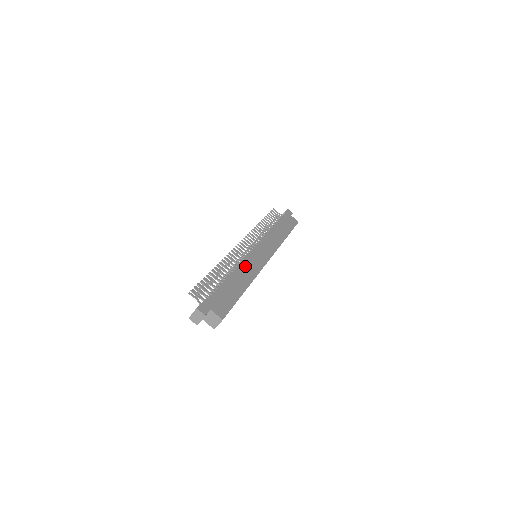
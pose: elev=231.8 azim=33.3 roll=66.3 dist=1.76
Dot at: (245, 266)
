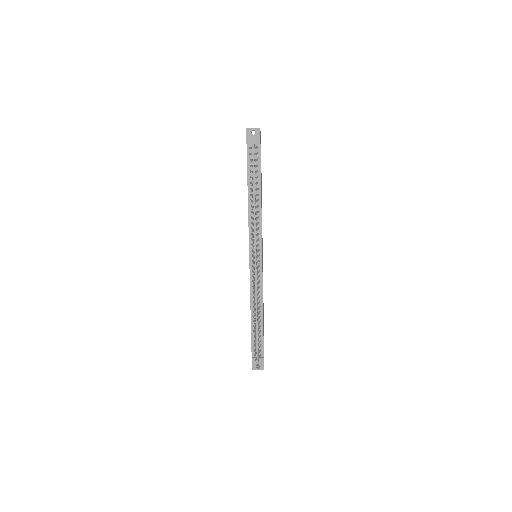
Dot at: occluded
